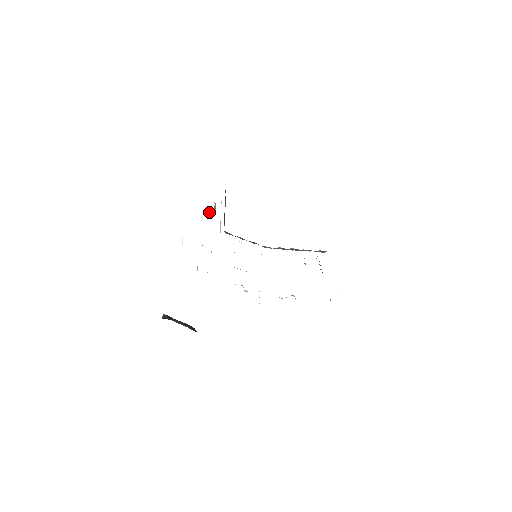
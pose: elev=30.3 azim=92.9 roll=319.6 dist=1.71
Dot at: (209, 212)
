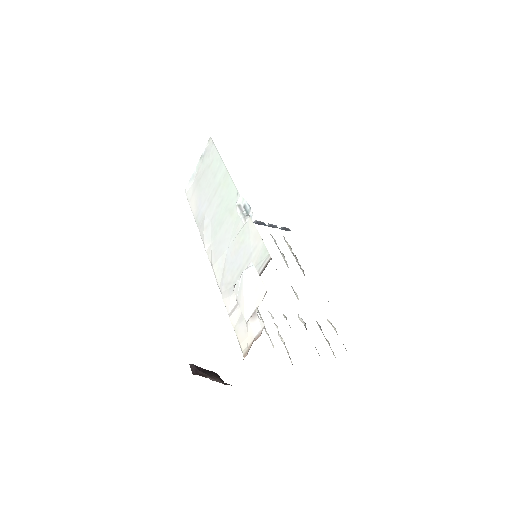
Dot at: (246, 220)
